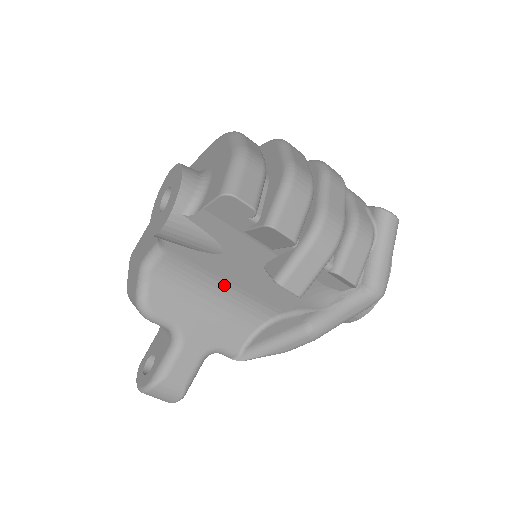
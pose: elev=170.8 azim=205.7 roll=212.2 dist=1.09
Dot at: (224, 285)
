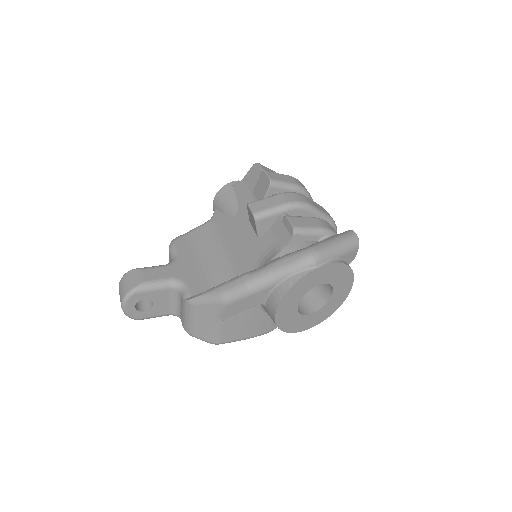
Dot at: (223, 249)
